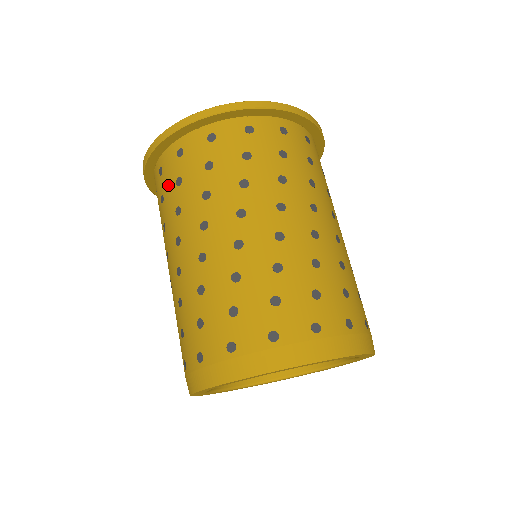
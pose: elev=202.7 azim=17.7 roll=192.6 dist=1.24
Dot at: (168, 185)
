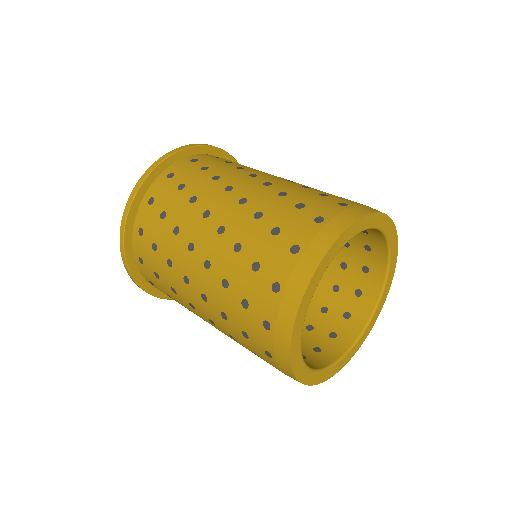
Dot at: (155, 228)
